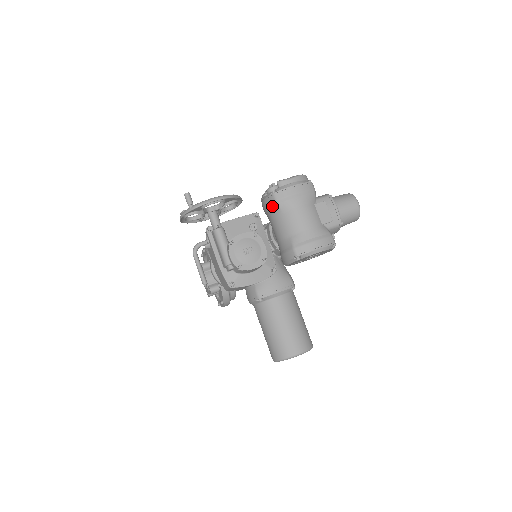
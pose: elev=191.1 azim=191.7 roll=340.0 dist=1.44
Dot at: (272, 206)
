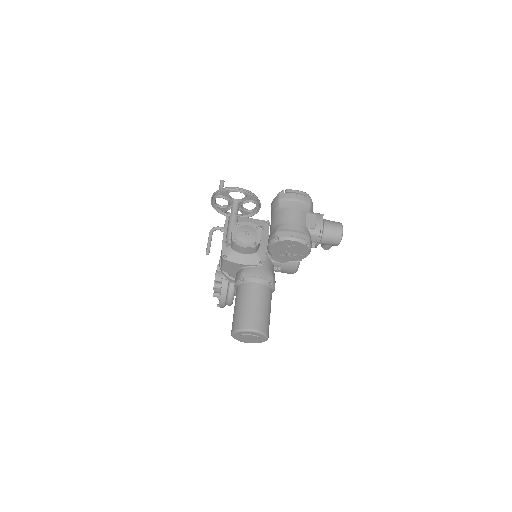
Dot at: (275, 203)
